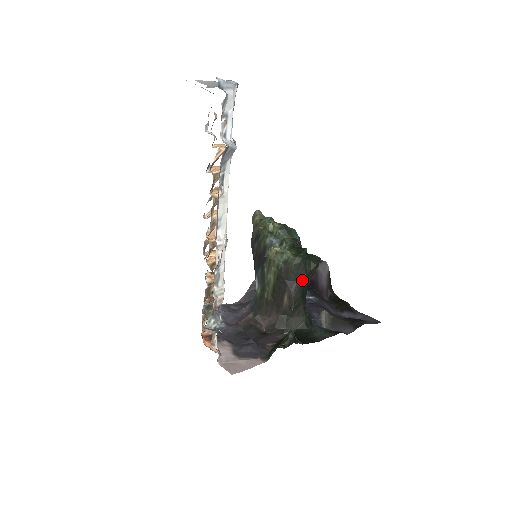
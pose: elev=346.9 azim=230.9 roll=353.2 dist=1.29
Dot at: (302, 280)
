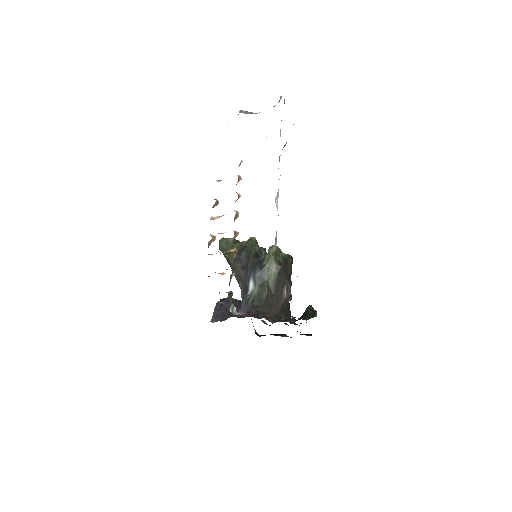
Dot at: occluded
